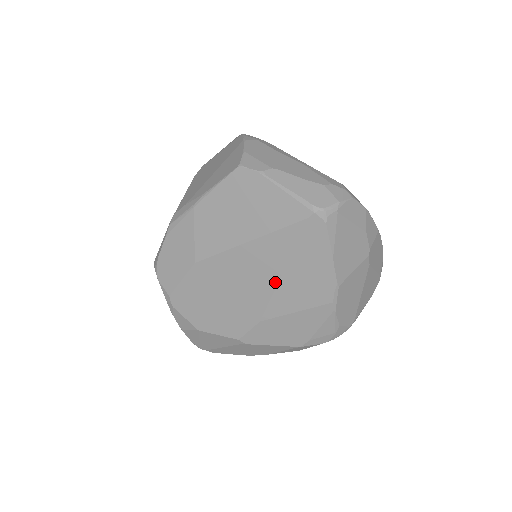
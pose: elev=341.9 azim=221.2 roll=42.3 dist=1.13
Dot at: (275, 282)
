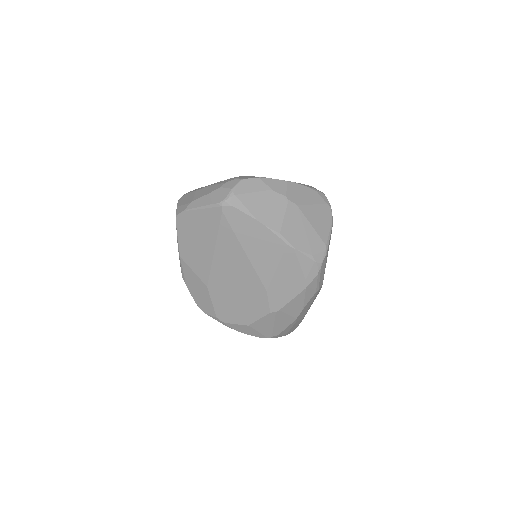
Dot at: (248, 261)
